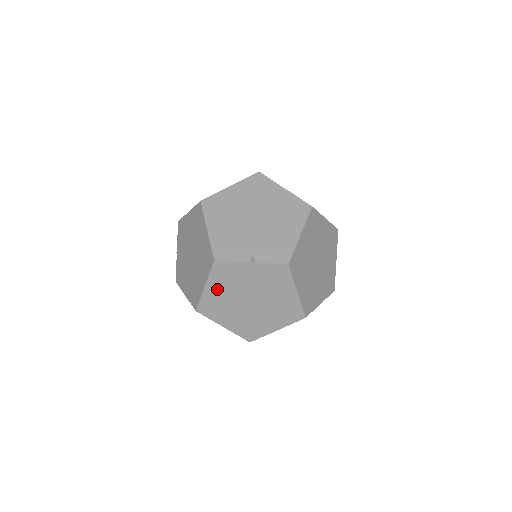
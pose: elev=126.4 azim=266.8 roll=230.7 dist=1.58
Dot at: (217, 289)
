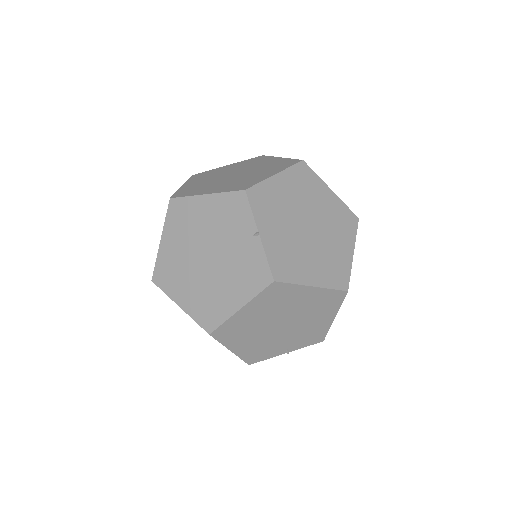
Dot at: occluded
